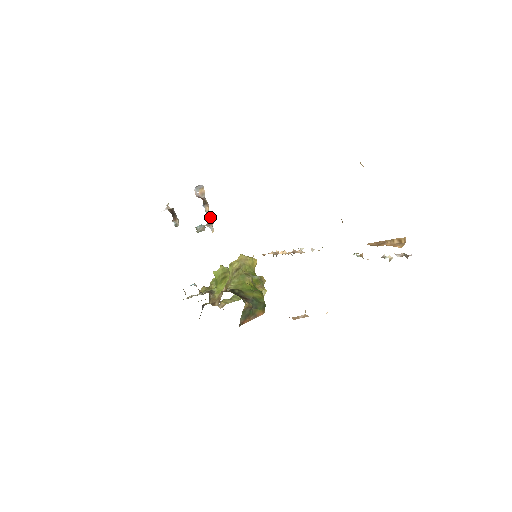
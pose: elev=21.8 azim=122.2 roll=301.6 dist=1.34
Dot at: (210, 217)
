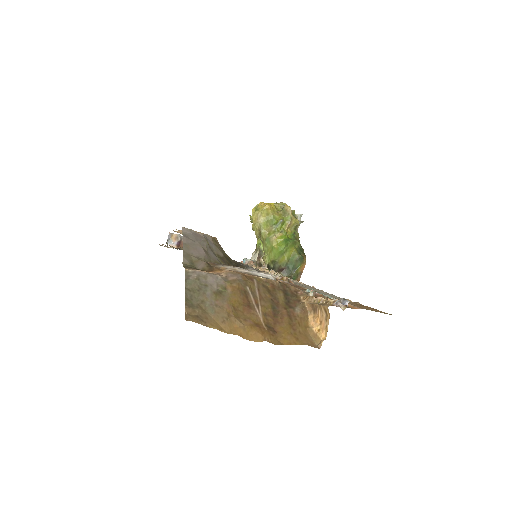
Dot at: occluded
